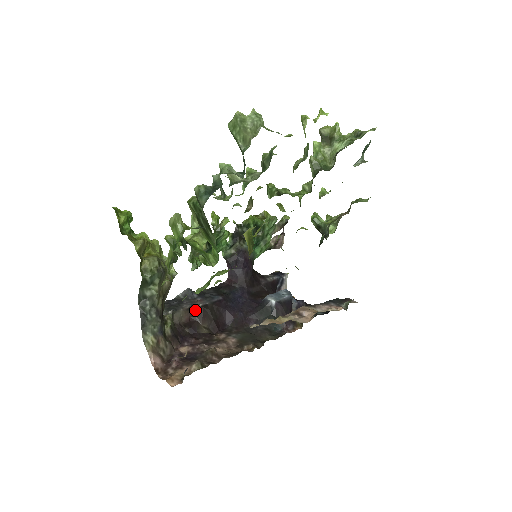
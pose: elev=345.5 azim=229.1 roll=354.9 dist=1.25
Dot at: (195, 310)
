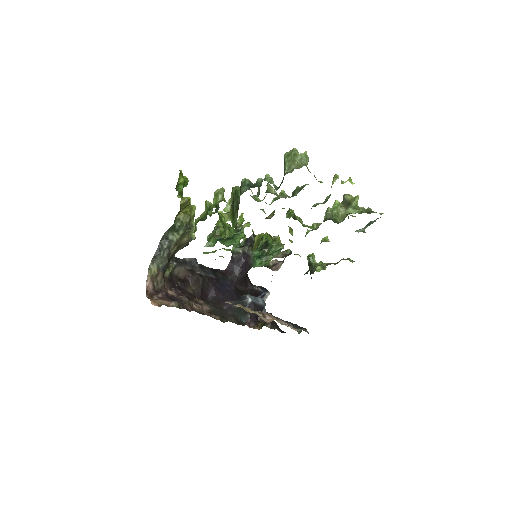
Dot at: (192, 273)
